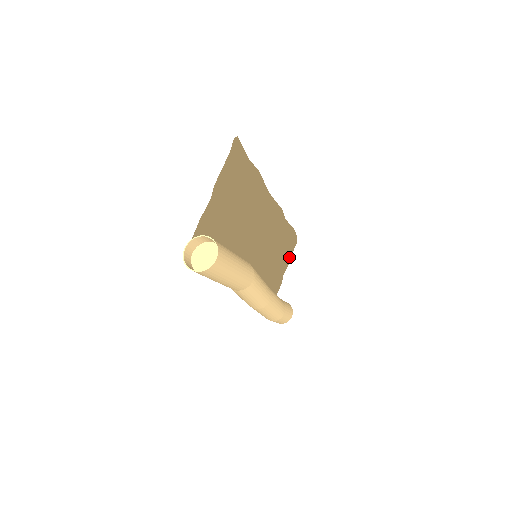
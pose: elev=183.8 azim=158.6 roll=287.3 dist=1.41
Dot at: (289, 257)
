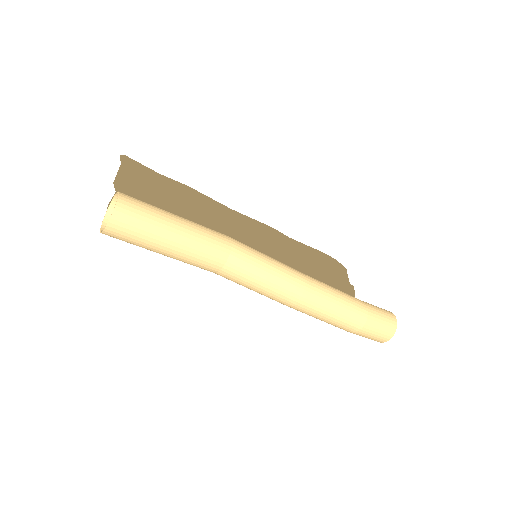
Dot at: (346, 280)
